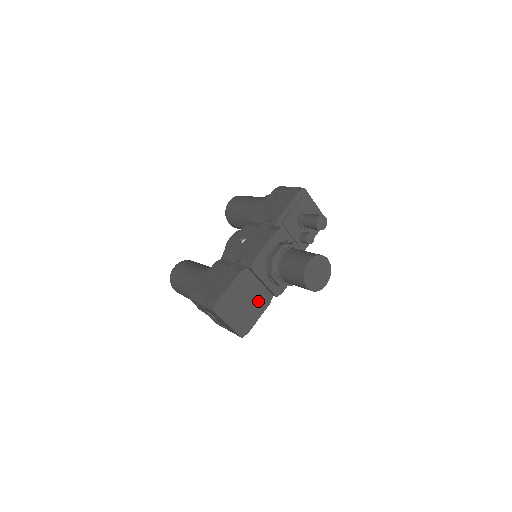
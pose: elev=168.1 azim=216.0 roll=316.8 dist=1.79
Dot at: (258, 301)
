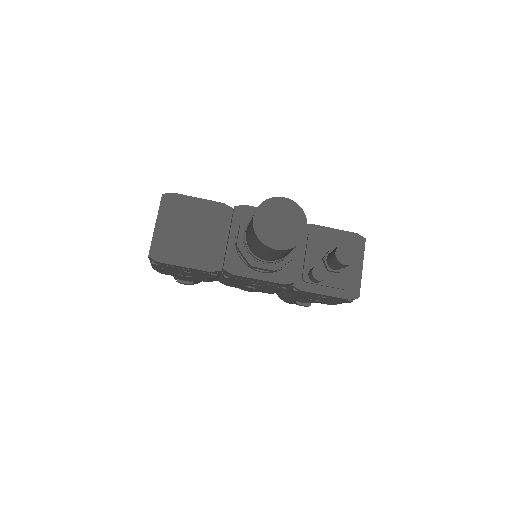
Dot at: (204, 251)
